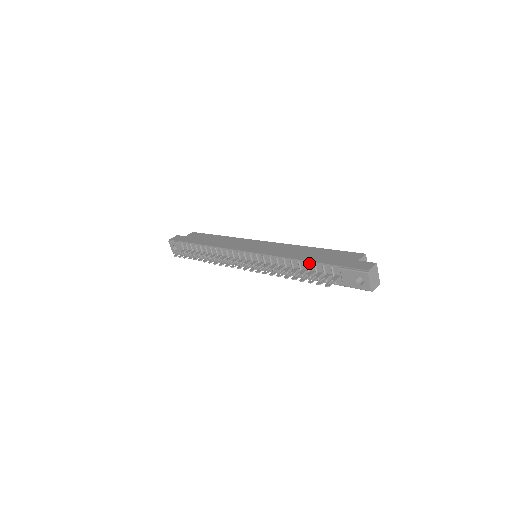
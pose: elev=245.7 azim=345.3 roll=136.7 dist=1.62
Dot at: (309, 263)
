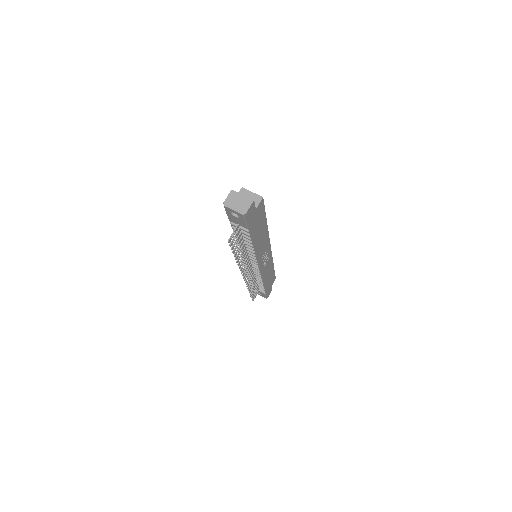
Dot at: (235, 233)
